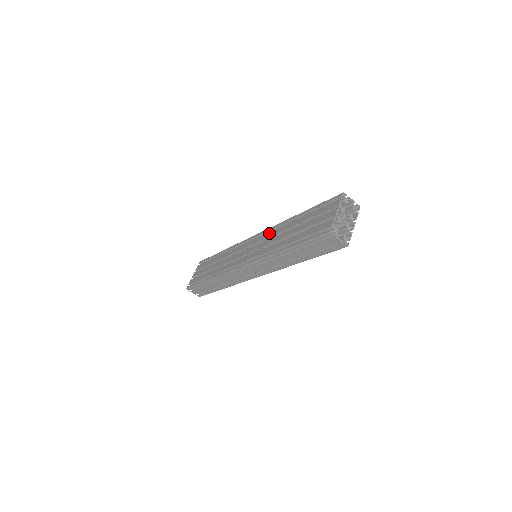
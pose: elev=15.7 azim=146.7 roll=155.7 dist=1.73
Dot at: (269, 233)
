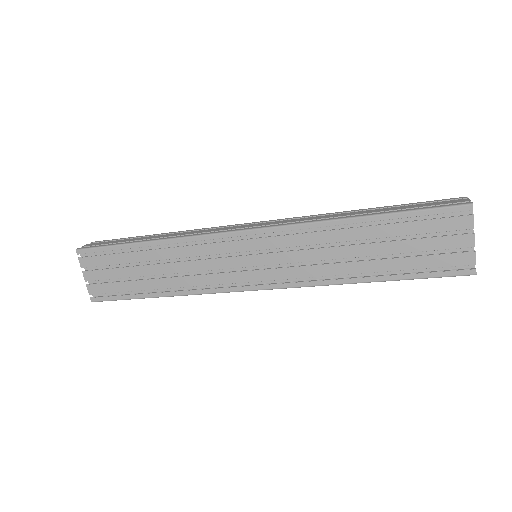
Dot at: (296, 239)
